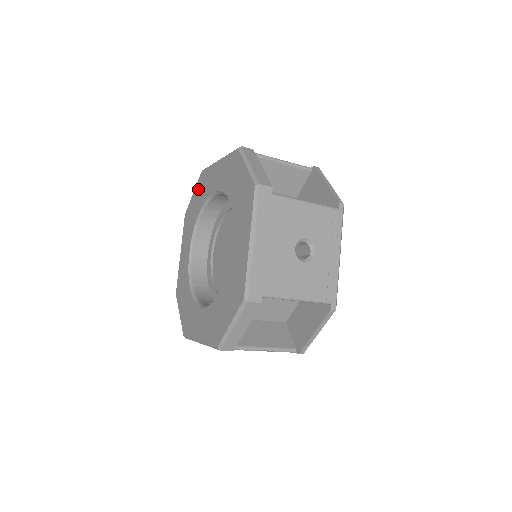
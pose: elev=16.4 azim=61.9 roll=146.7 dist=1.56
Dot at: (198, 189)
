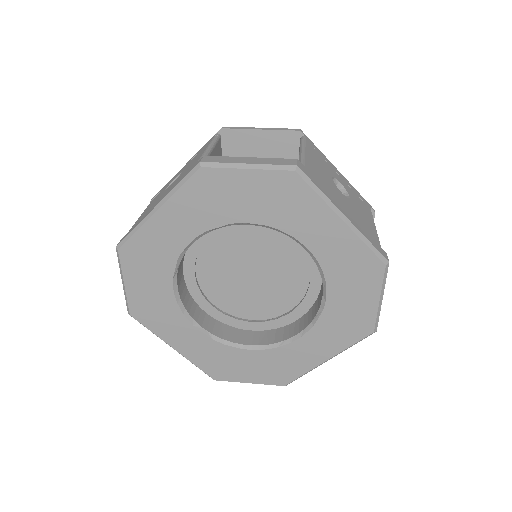
Dot at: (135, 271)
